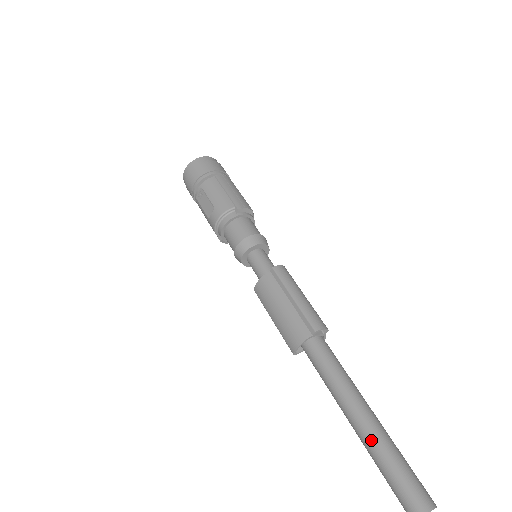
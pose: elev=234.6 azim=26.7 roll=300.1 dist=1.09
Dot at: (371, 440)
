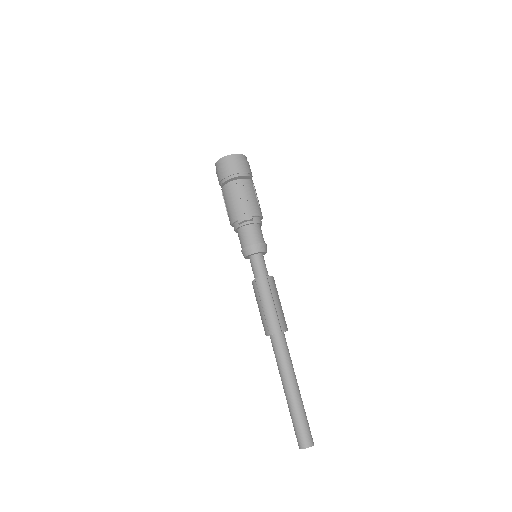
Dot at: (288, 405)
